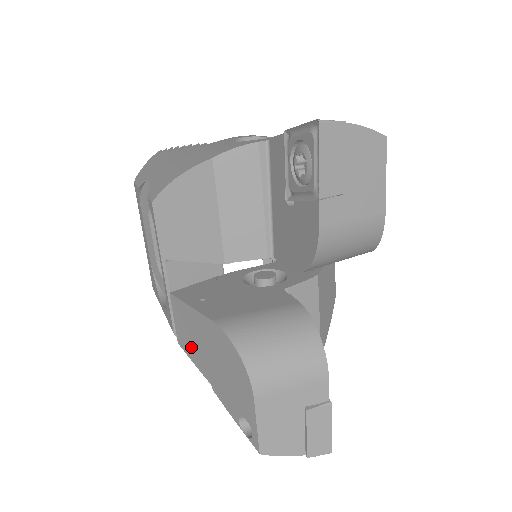
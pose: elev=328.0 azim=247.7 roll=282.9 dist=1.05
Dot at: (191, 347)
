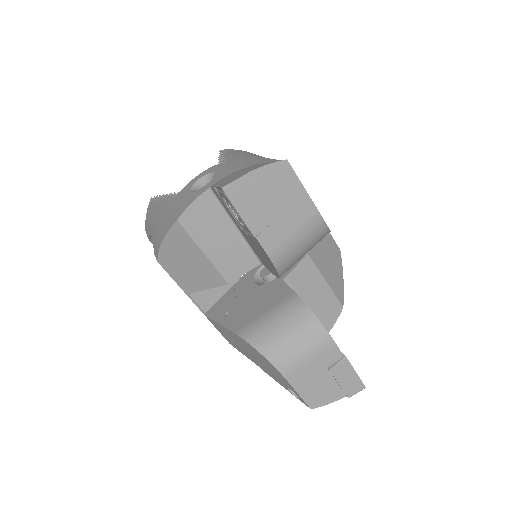
Dot at: (237, 347)
